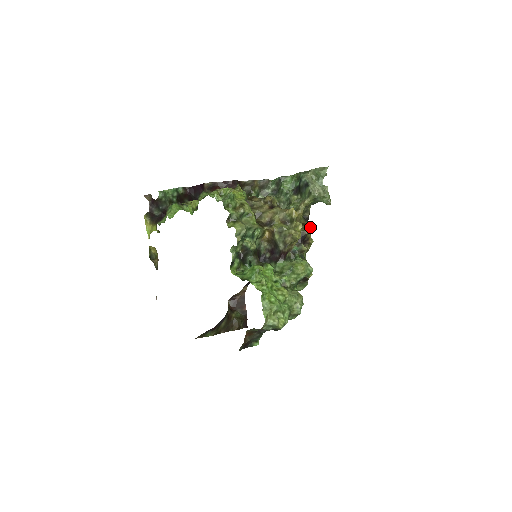
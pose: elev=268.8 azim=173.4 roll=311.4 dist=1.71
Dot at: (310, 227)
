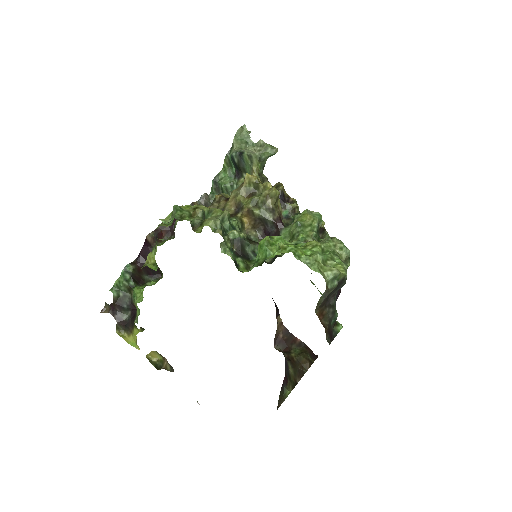
Dot at: (279, 184)
